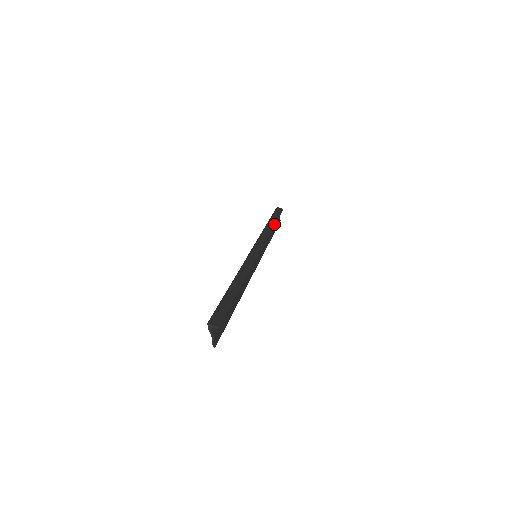
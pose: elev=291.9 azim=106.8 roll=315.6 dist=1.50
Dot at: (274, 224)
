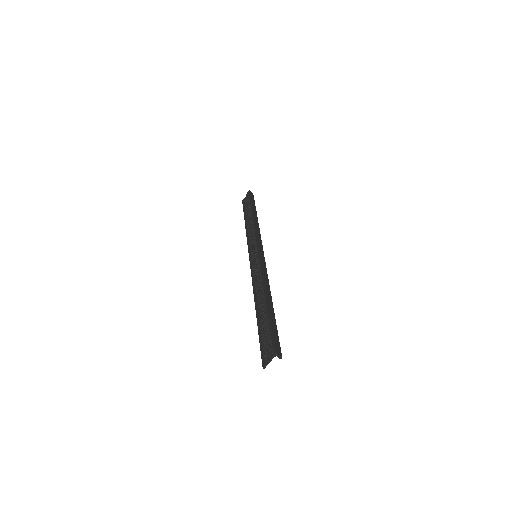
Dot at: (257, 217)
